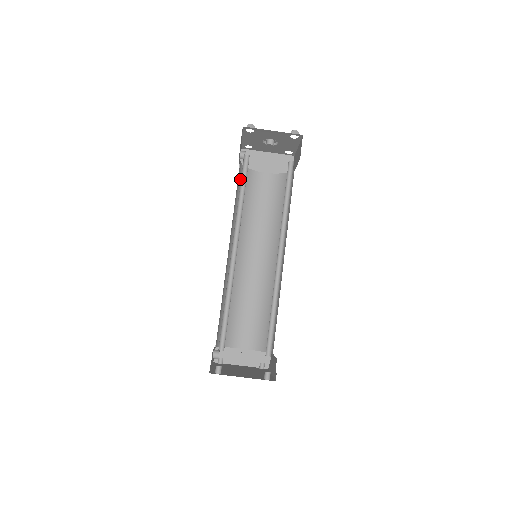
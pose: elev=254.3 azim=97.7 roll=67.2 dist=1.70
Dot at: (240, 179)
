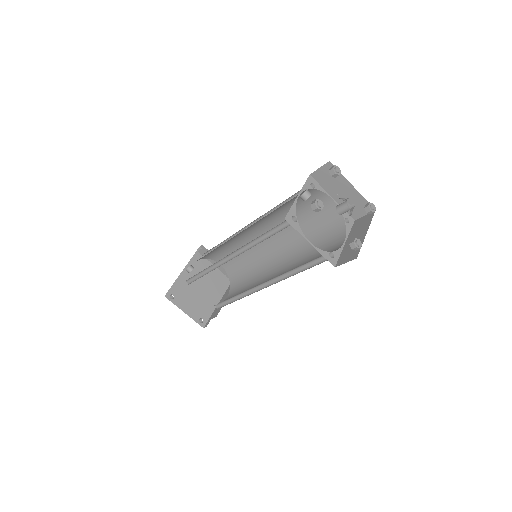
Dot at: (293, 198)
